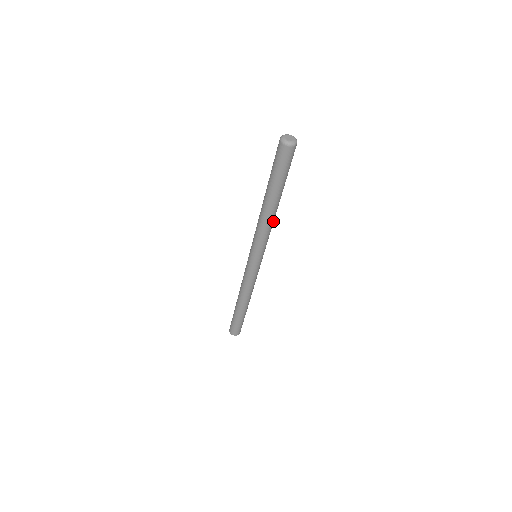
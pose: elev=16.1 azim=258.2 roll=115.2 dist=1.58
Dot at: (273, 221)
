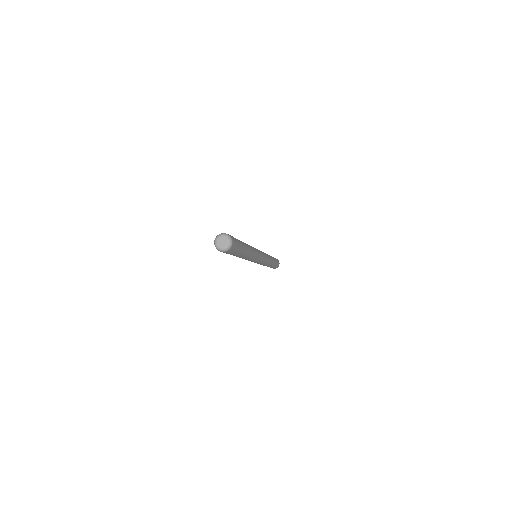
Dot at: (252, 255)
